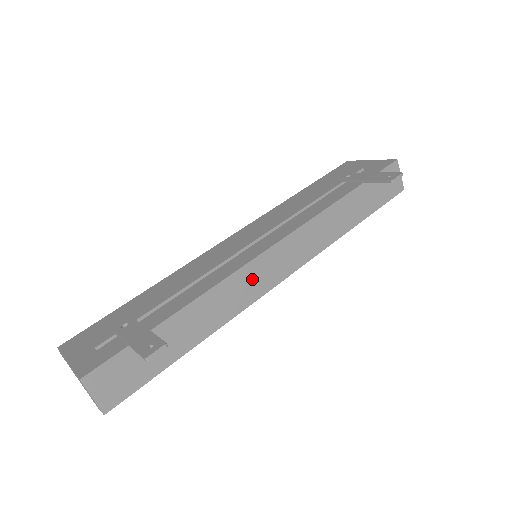
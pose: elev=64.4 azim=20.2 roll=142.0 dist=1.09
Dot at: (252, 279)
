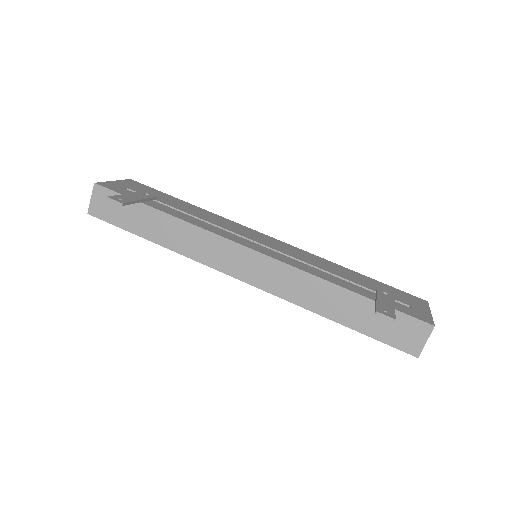
Dot at: (220, 251)
